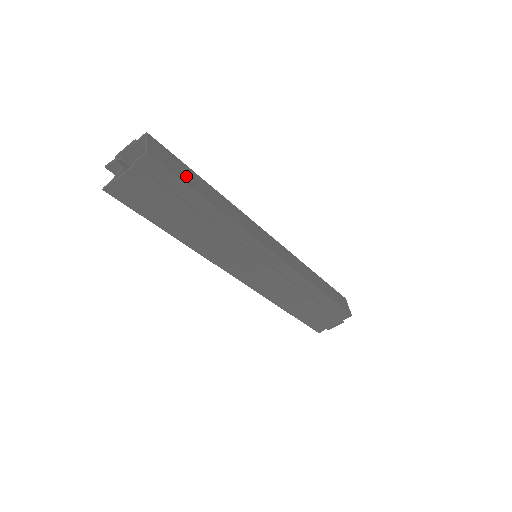
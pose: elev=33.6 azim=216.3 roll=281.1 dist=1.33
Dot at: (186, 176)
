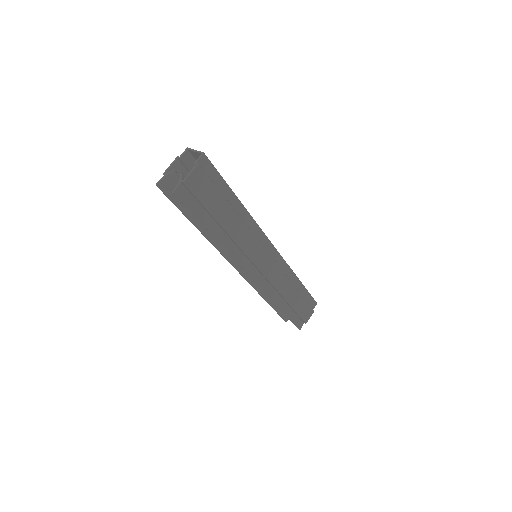
Dot at: occluded
